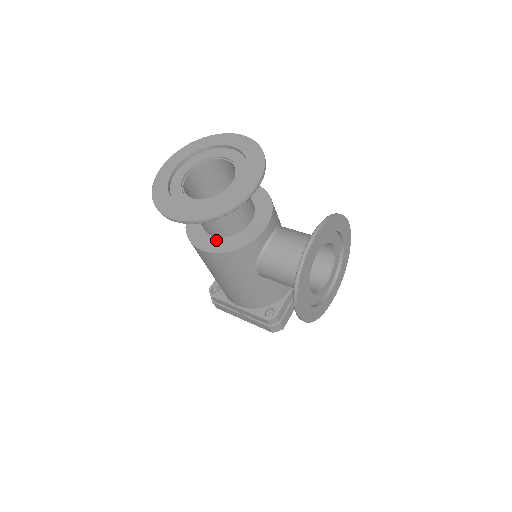
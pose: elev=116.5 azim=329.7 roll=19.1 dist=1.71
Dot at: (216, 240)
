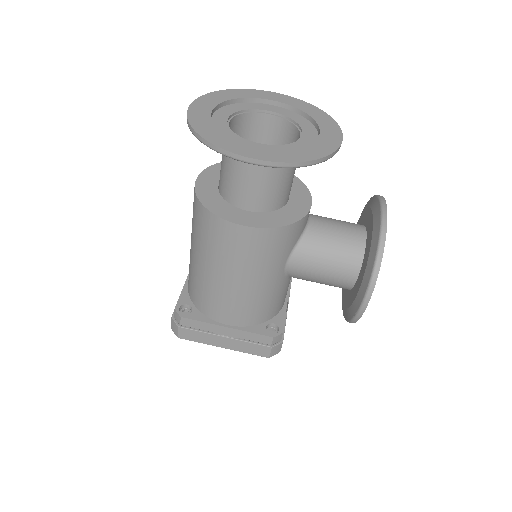
Dot at: (255, 215)
